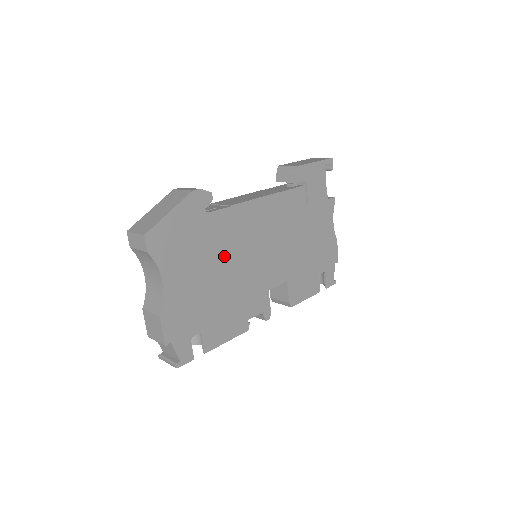
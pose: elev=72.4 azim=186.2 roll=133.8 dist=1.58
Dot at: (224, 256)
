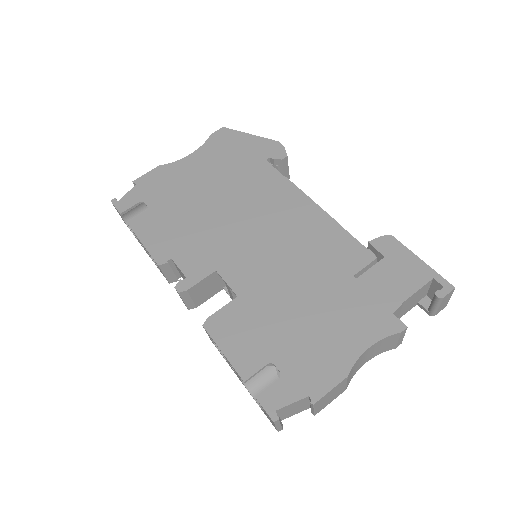
Dot at: (234, 195)
